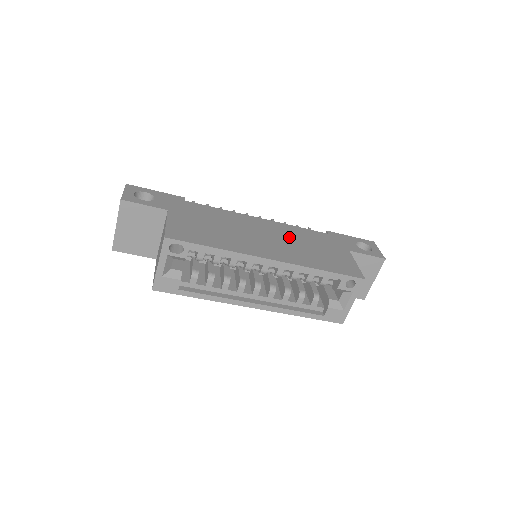
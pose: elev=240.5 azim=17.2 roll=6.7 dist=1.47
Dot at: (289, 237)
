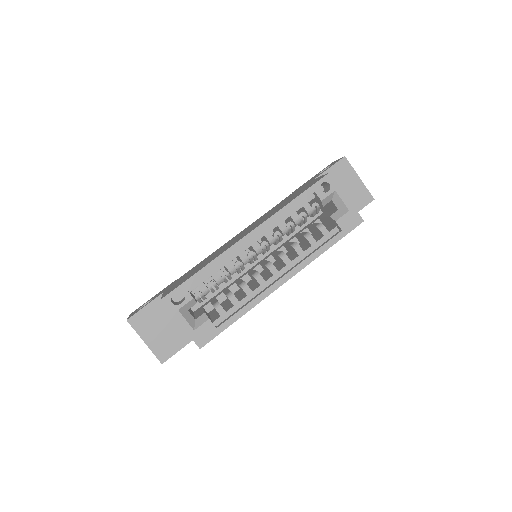
Dot at: occluded
